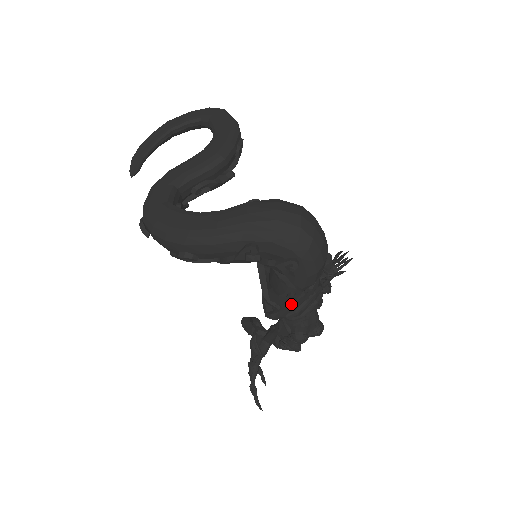
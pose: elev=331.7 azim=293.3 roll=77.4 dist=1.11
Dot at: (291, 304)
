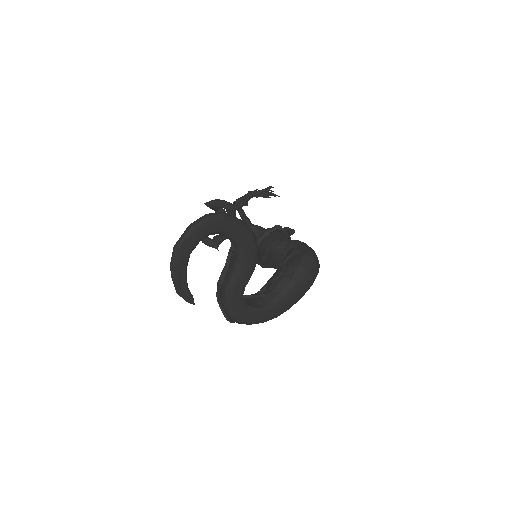
Dot at: occluded
